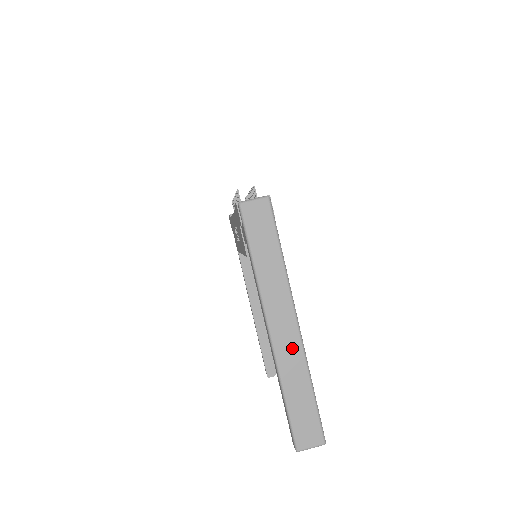
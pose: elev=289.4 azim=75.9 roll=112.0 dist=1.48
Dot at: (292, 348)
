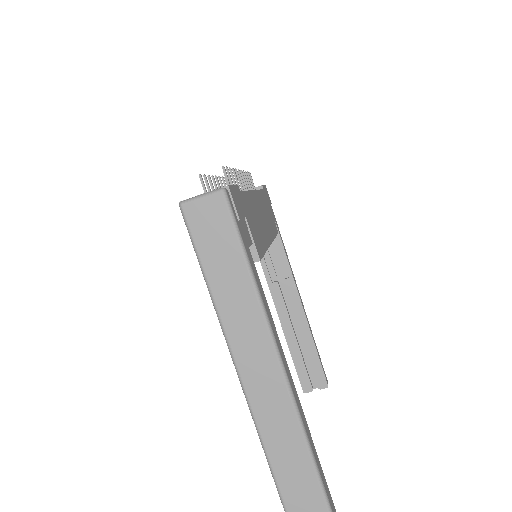
Dot at: (280, 414)
